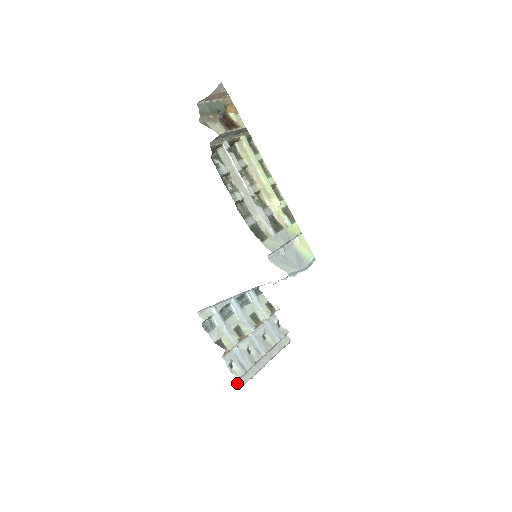
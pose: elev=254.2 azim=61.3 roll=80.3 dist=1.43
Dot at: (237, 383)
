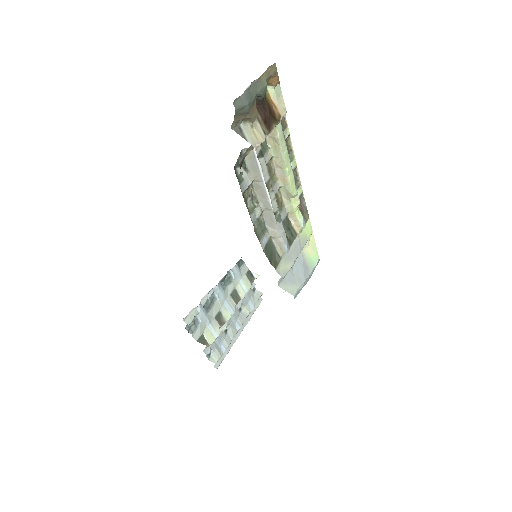
Dot at: occluded
